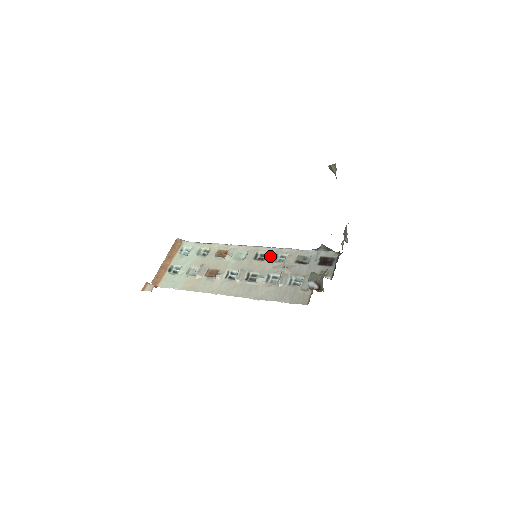
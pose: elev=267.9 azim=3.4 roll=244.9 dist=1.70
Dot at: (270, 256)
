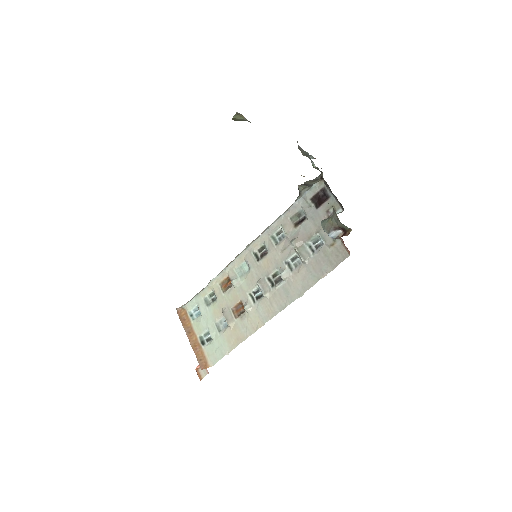
Dot at: (268, 244)
